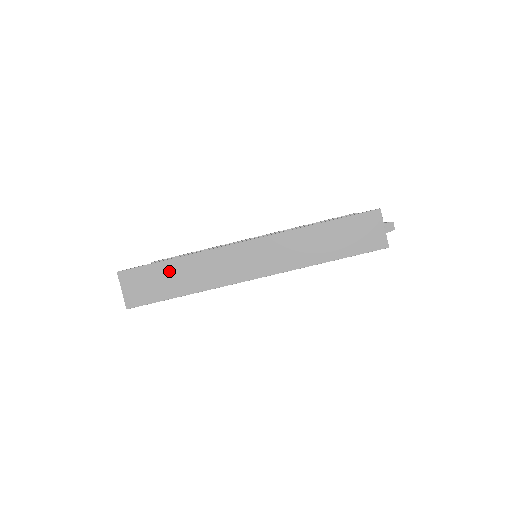
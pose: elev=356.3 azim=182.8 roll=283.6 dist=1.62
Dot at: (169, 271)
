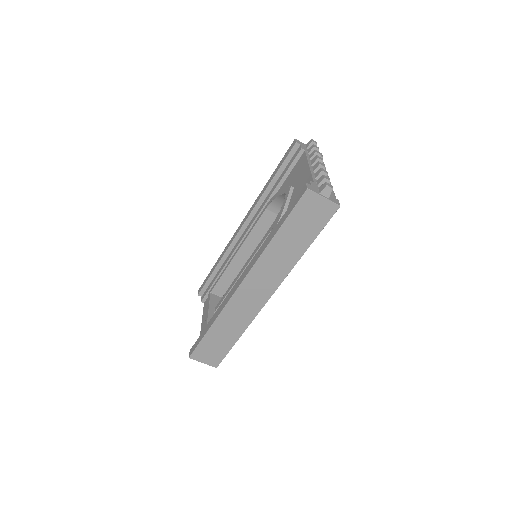
Dot at: (216, 335)
